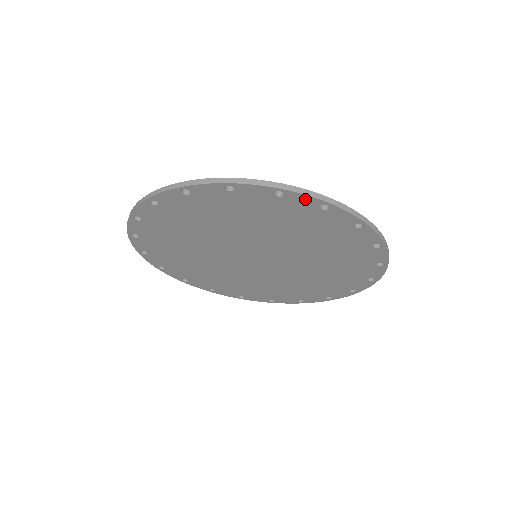
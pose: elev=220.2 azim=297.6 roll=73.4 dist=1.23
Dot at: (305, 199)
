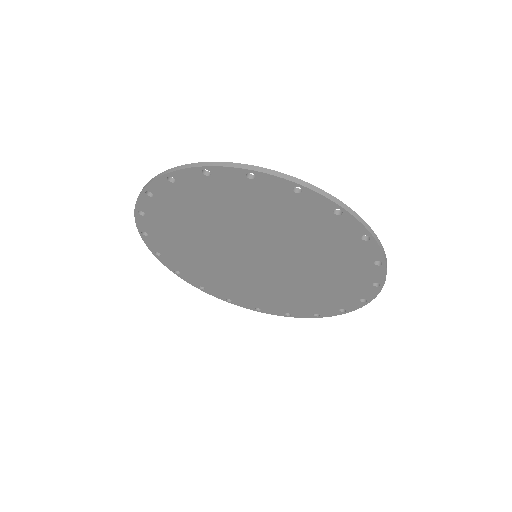
Dot at: (276, 181)
